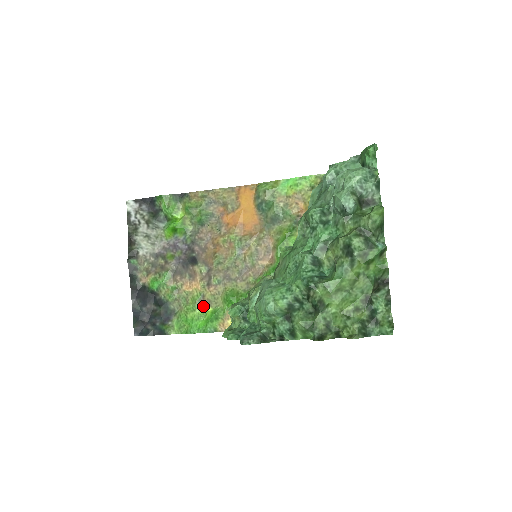
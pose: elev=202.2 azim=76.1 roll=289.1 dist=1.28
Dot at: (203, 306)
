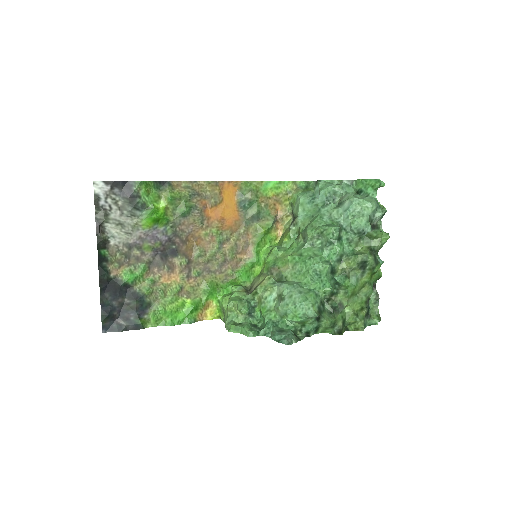
Dot at: (182, 298)
